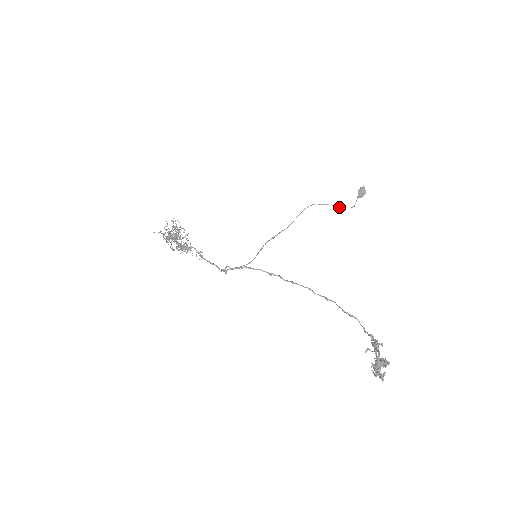
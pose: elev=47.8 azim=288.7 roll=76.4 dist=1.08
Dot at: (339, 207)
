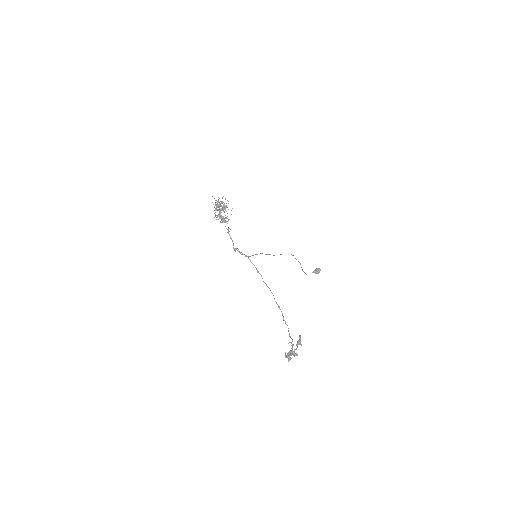
Dot at: occluded
